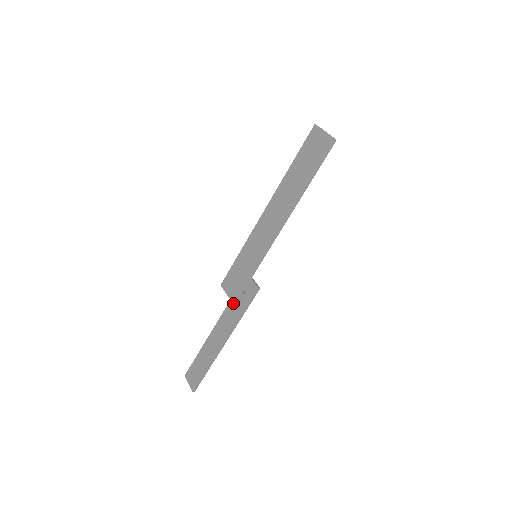
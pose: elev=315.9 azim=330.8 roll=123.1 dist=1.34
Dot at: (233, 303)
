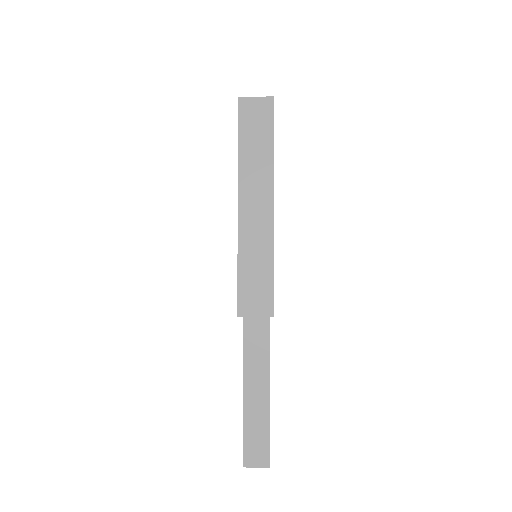
Dot at: (271, 316)
